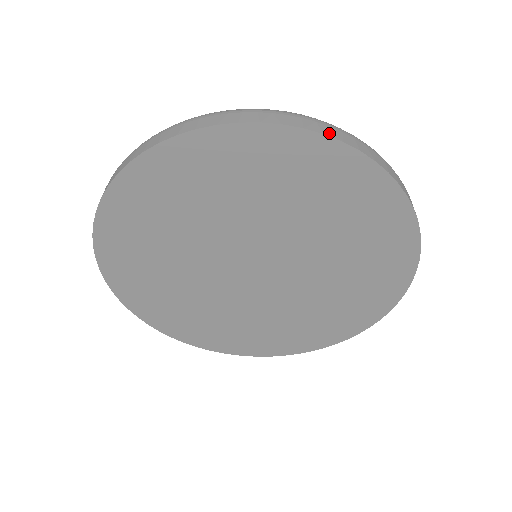
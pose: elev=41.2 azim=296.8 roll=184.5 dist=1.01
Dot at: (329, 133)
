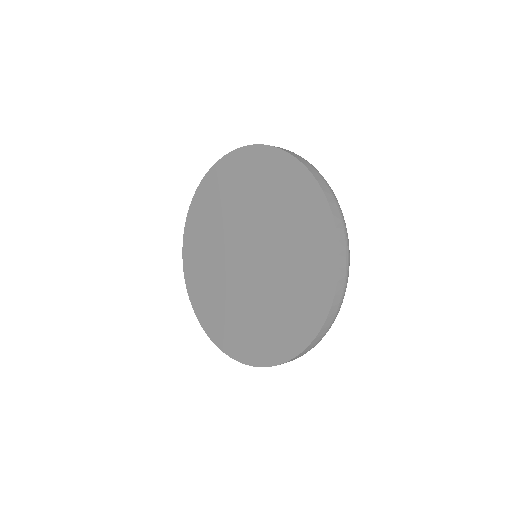
Dot at: (215, 166)
